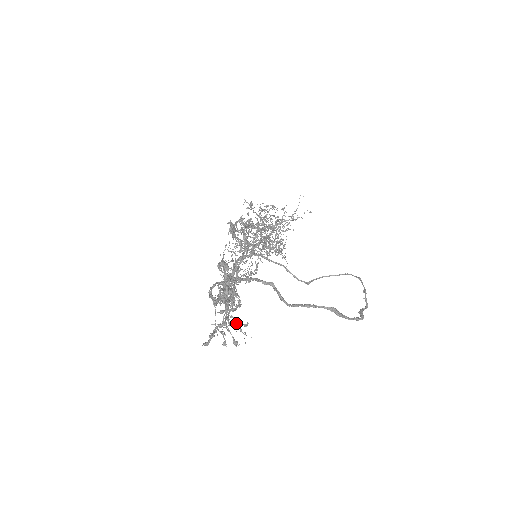
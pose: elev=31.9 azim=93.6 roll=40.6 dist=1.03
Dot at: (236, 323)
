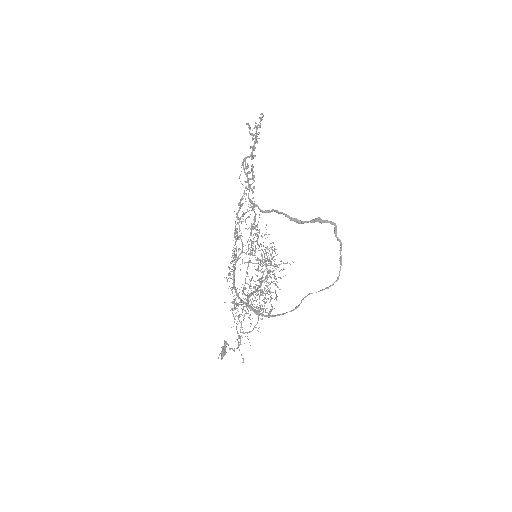
Dot at: occluded
